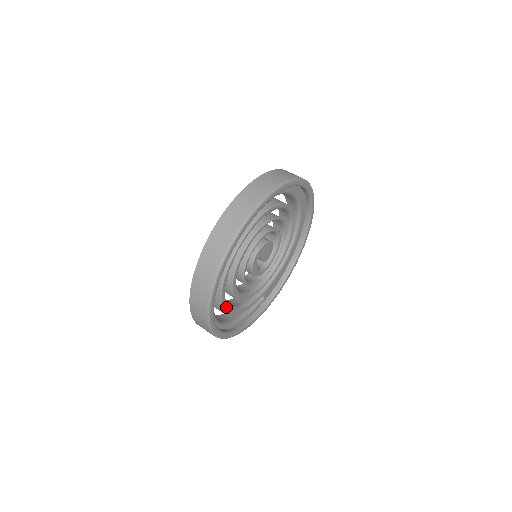
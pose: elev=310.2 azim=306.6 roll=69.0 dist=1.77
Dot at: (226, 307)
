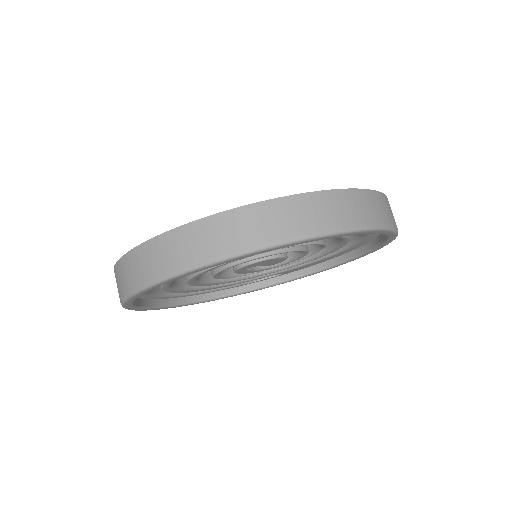
Dot at: (186, 291)
